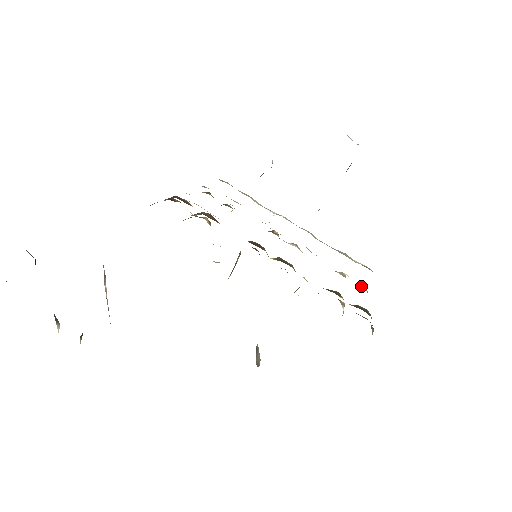
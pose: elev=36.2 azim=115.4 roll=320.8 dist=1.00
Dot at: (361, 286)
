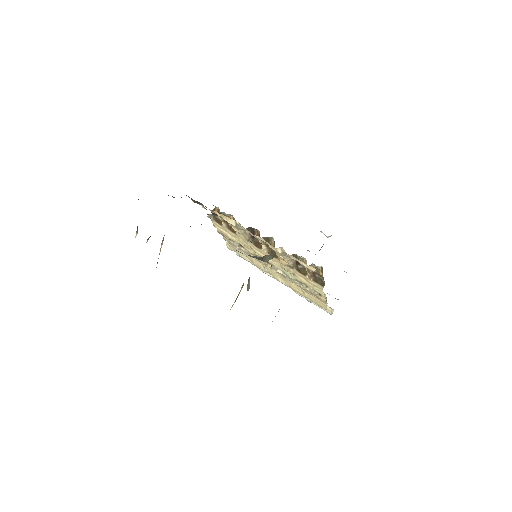
Dot at: (323, 296)
